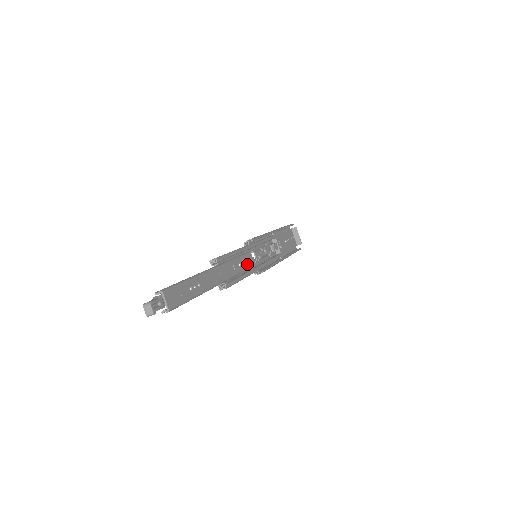
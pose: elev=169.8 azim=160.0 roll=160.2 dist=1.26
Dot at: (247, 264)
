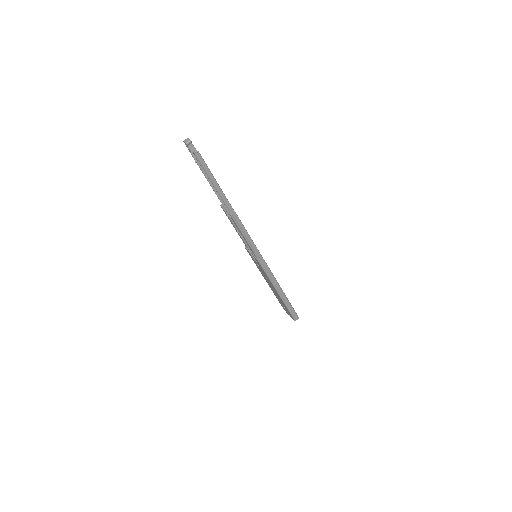
Dot at: occluded
